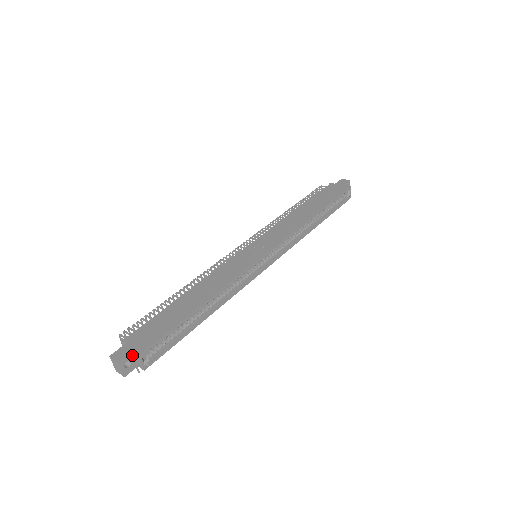
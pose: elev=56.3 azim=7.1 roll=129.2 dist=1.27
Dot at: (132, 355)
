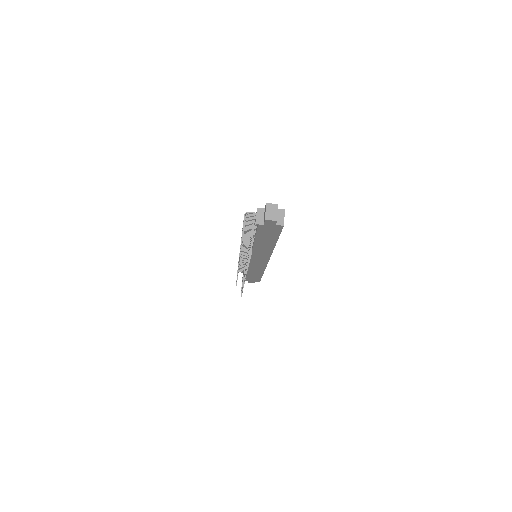
Dot at: occluded
